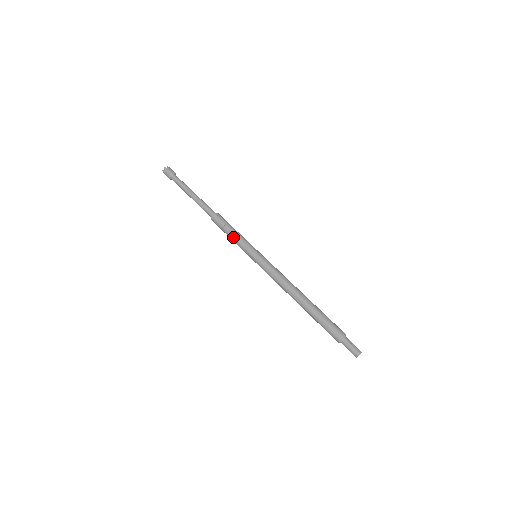
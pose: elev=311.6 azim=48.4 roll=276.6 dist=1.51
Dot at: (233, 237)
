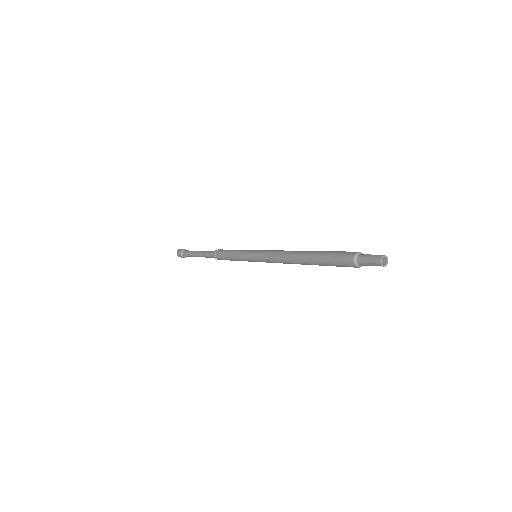
Dot at: (232, 256)
